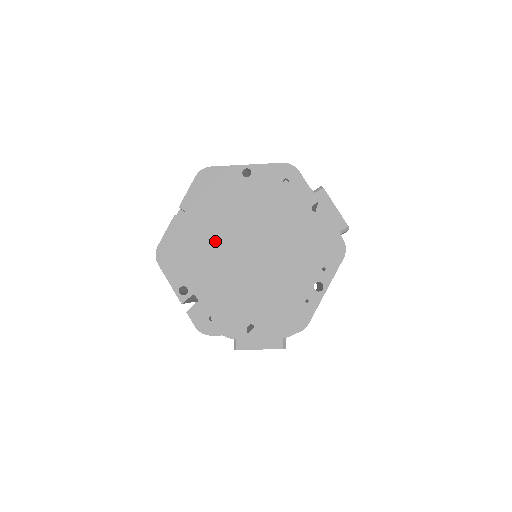
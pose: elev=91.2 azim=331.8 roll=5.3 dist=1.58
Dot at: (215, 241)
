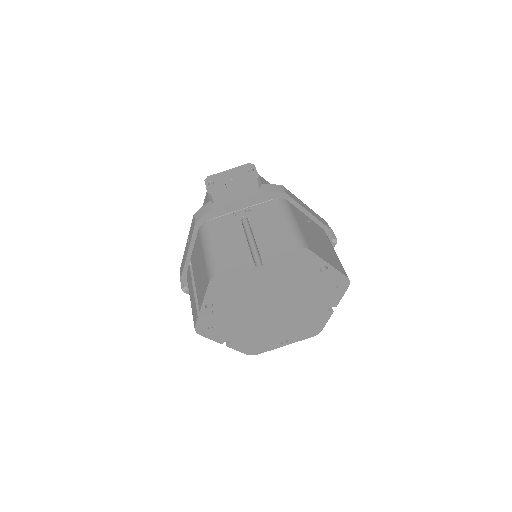
Dot at: (260, 292)
